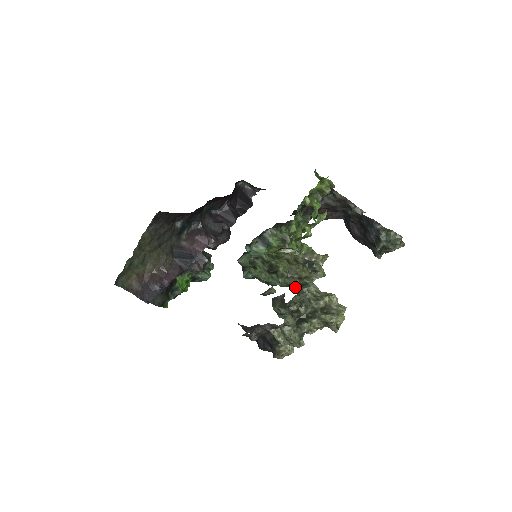
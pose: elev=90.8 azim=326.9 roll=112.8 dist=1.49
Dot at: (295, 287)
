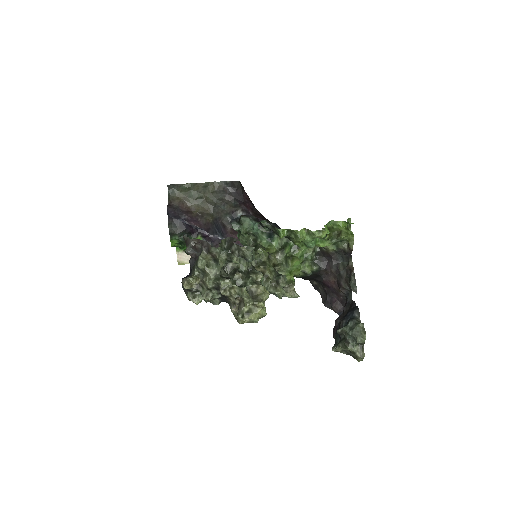
Dot at: occluded
